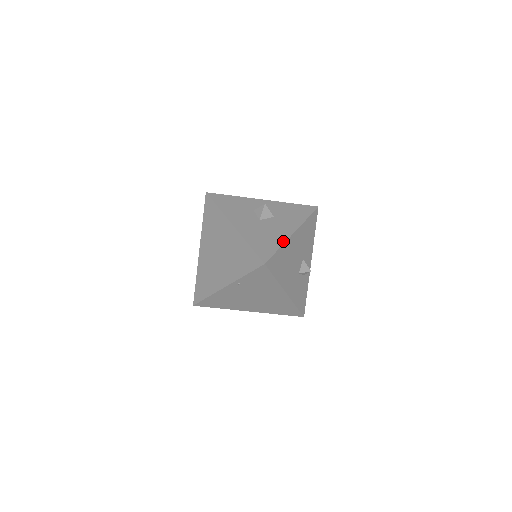
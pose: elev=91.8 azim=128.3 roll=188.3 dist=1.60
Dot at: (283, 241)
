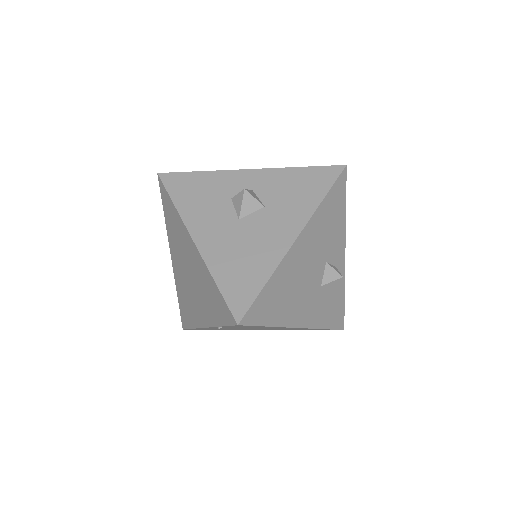
Dot at: (275, 263)
